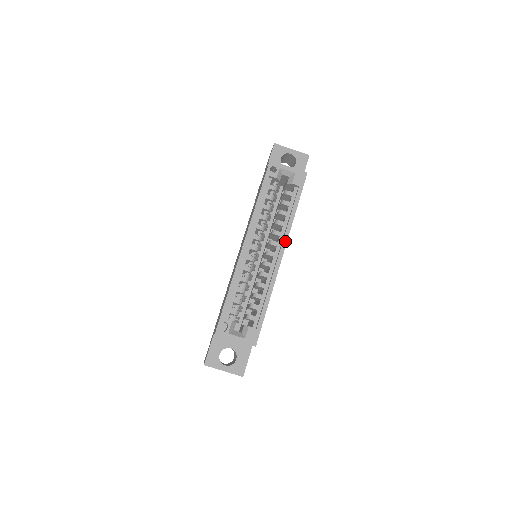
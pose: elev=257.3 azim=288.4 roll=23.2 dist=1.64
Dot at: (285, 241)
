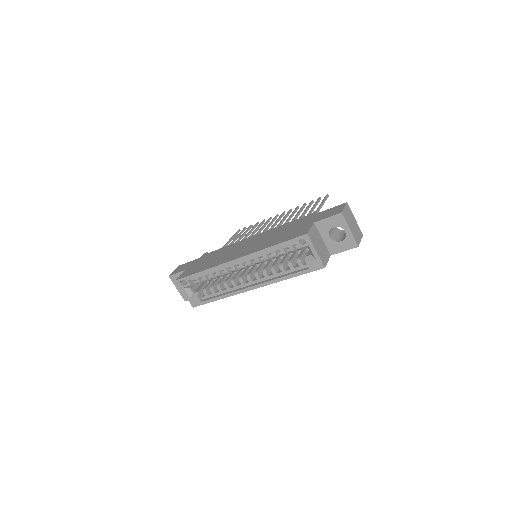
Dot at: (263, 285)
